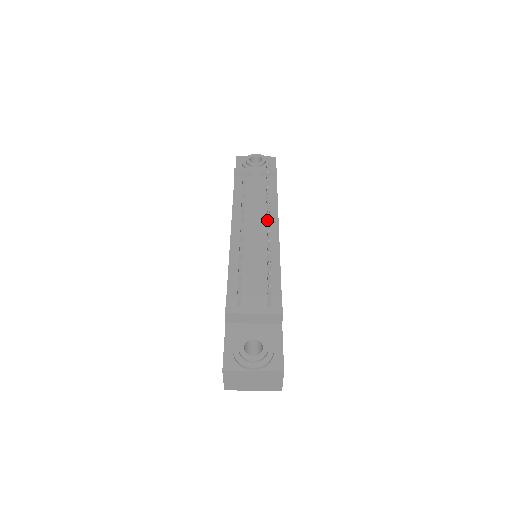
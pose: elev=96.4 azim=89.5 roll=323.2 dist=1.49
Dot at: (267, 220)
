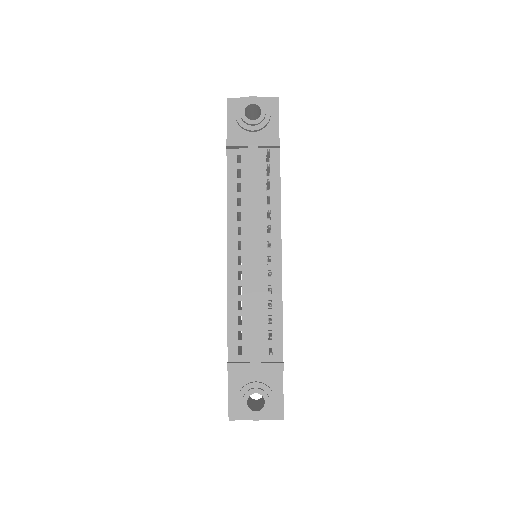
Dot at: (268, 244)
